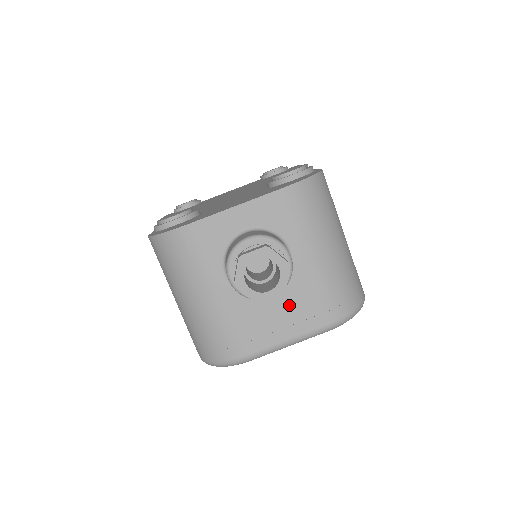
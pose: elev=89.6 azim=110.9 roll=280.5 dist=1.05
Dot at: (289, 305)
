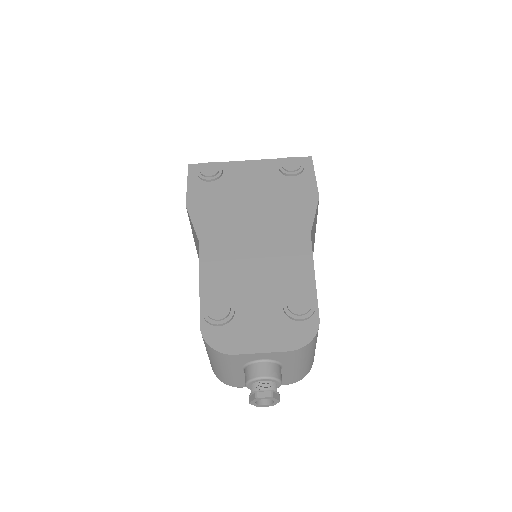
Dot at: occluded
